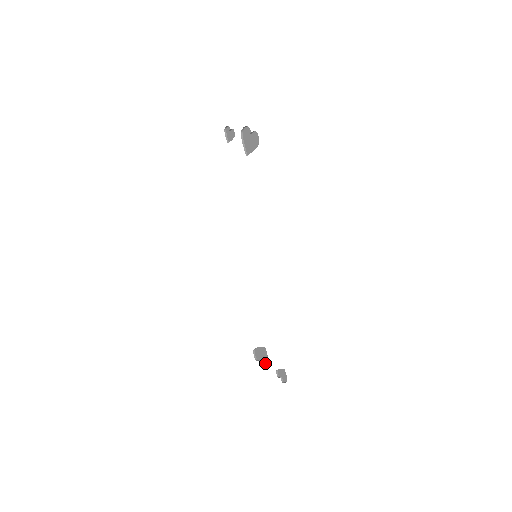
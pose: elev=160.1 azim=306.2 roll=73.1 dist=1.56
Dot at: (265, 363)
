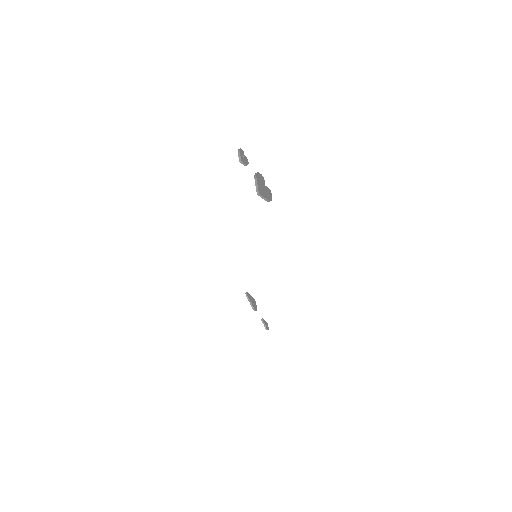
Dot at: (254, 306)
